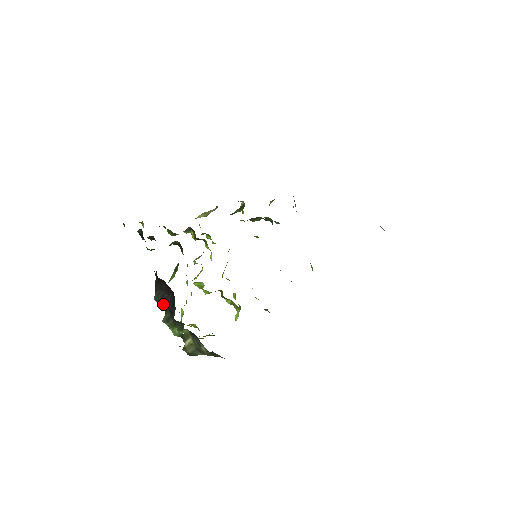
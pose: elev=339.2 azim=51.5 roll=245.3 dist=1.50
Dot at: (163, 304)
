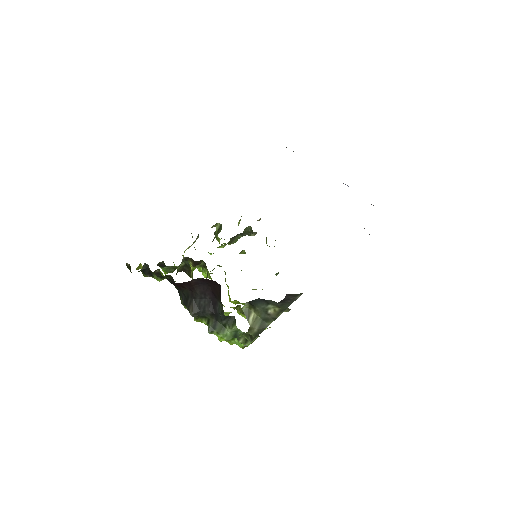
Dot at: (202, 314)
